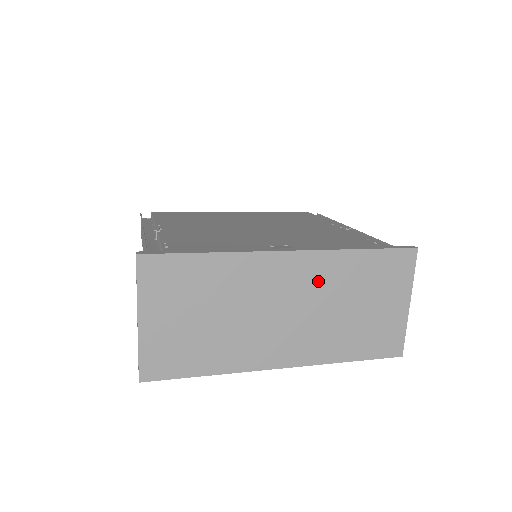
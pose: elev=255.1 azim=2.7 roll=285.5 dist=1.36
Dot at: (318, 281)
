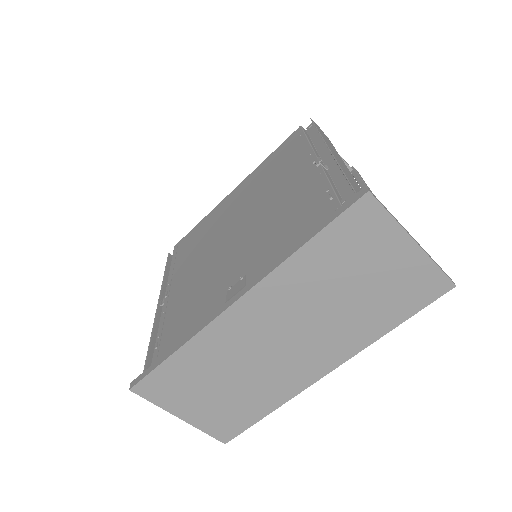
Dot at: (287, 301)
